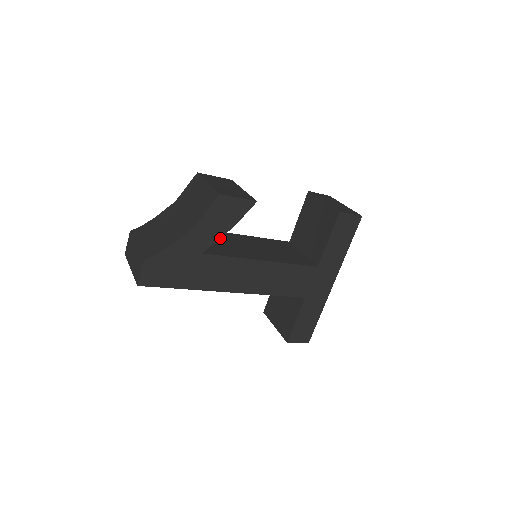
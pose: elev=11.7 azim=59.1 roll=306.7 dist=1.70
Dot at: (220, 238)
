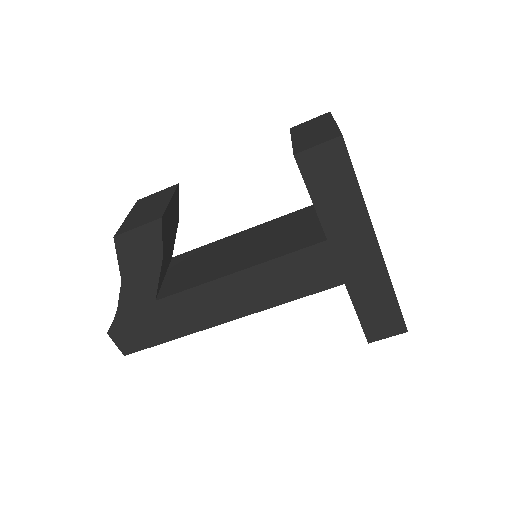
Dot at: (205, 255)
